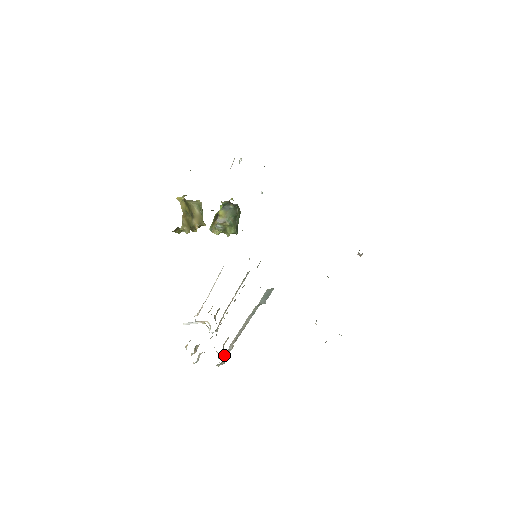
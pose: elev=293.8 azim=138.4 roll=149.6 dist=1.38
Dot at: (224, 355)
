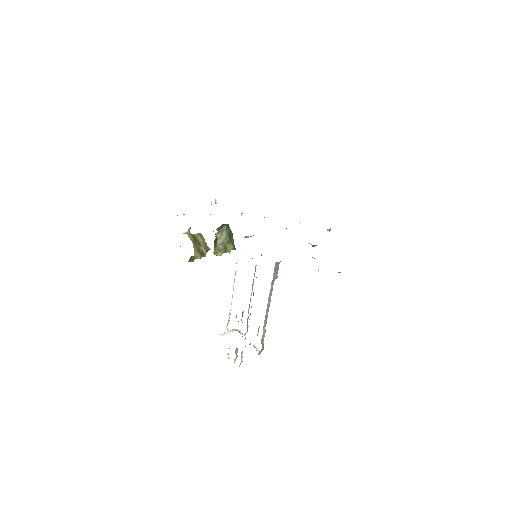
Dot at: (261, 340)
